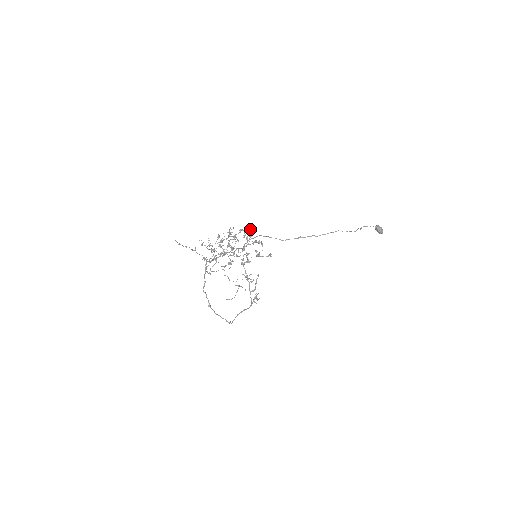
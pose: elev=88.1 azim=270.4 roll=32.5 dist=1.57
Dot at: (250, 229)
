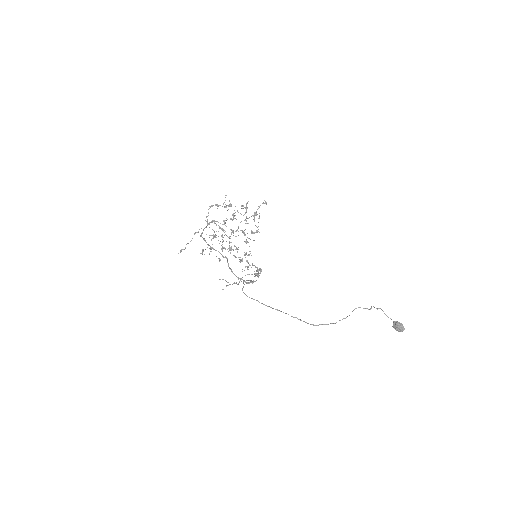
Dot at: occluded
